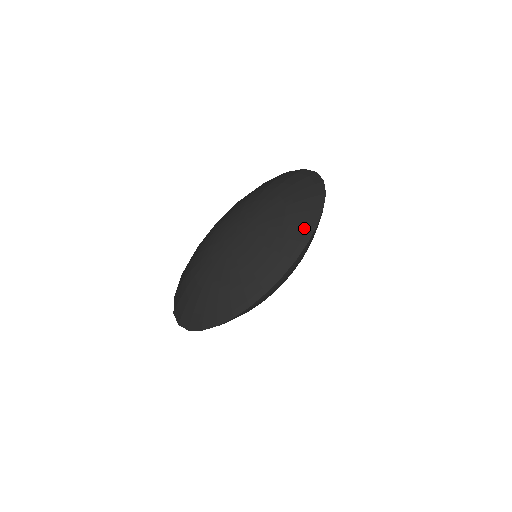
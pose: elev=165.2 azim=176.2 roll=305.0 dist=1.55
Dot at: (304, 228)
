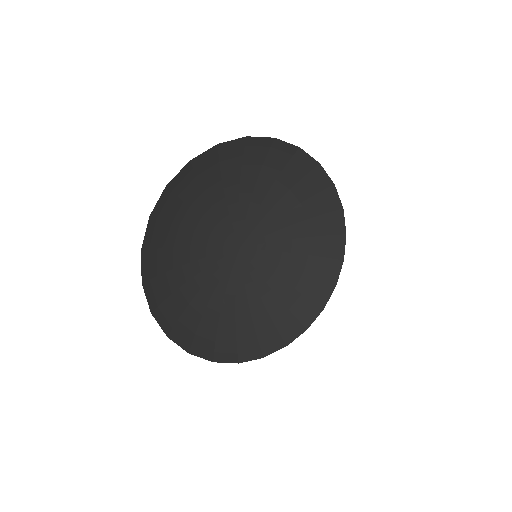
Dot at: (321, 284)
